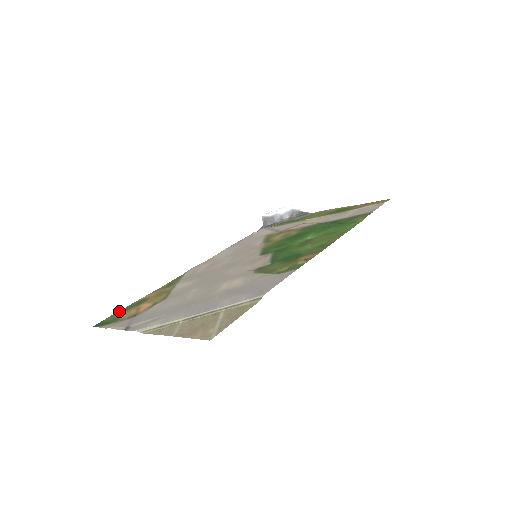
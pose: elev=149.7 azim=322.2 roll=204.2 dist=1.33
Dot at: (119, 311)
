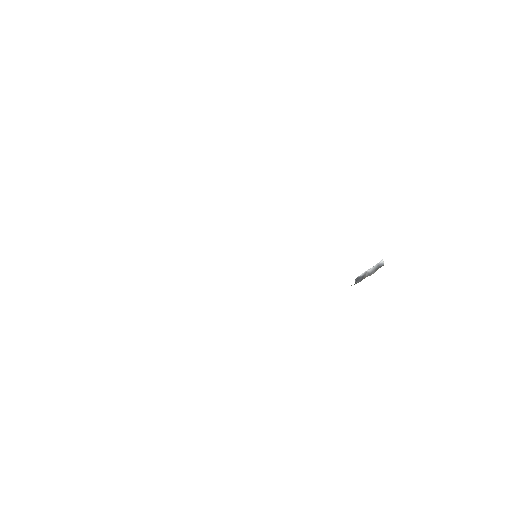
Dot at: occluded
